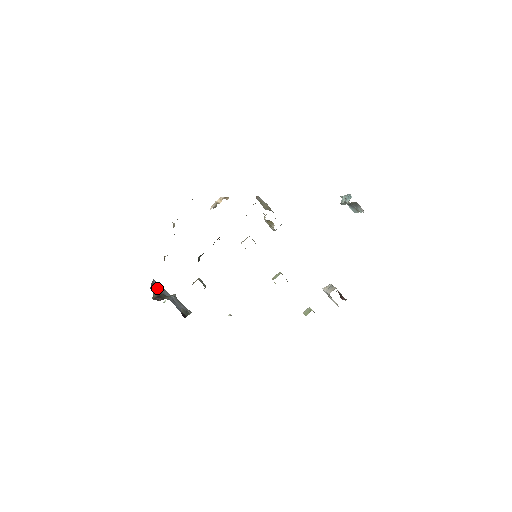
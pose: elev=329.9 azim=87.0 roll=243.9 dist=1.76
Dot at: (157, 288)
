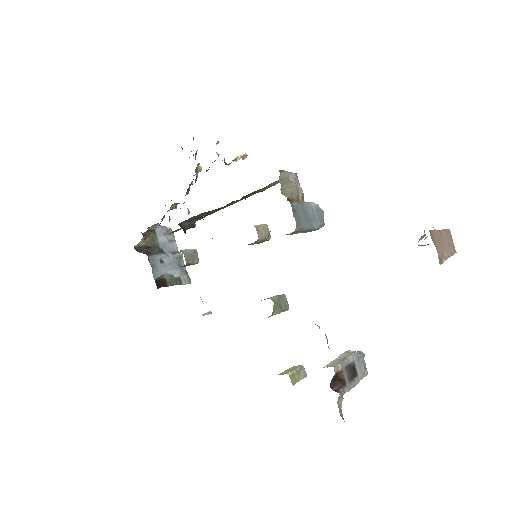
Dot at: (155, 237)
